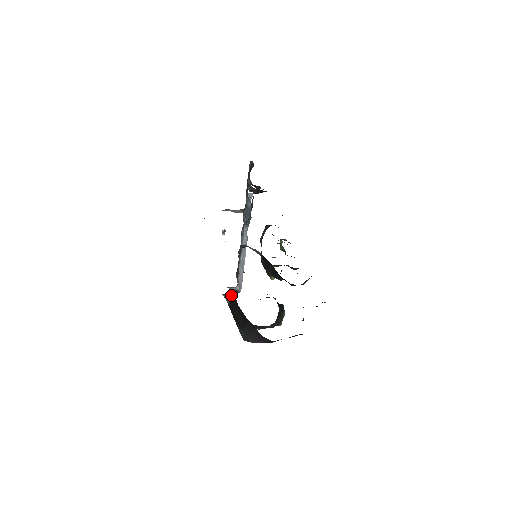
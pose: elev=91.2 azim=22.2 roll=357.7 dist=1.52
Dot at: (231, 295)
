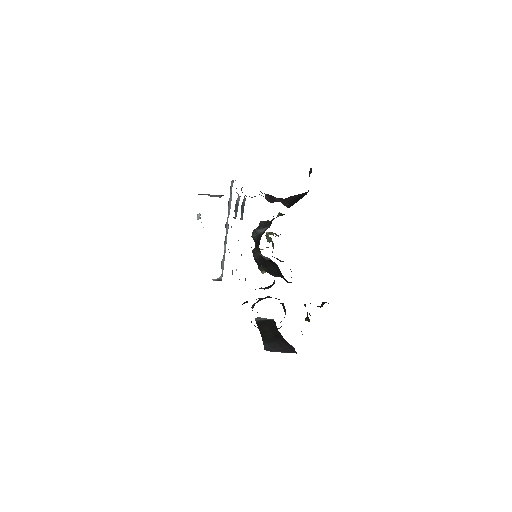
Dot at: (270, 319)
